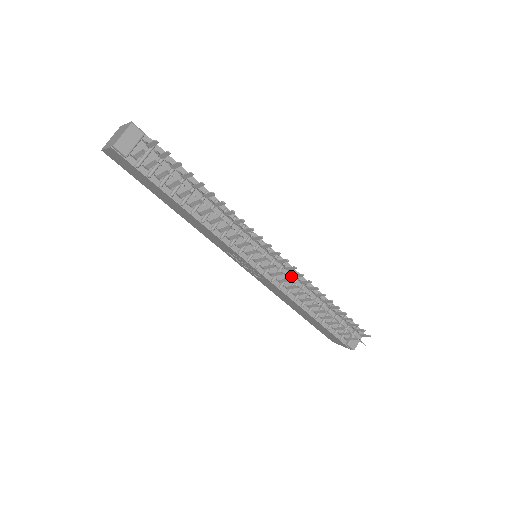
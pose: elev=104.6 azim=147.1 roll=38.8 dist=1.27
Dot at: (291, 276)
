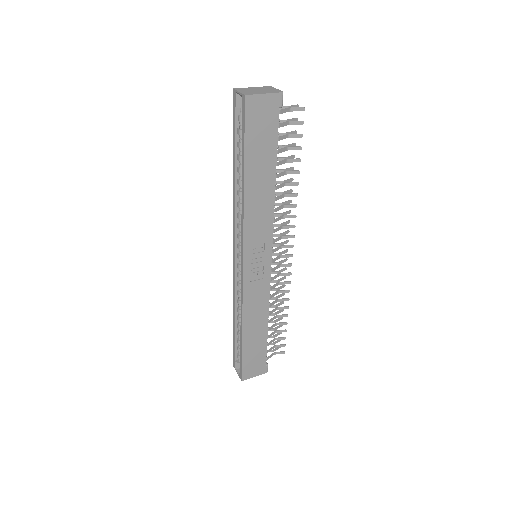
Dot at: occluded
